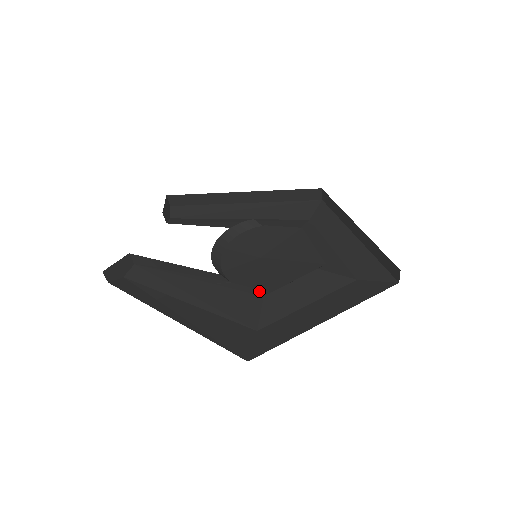
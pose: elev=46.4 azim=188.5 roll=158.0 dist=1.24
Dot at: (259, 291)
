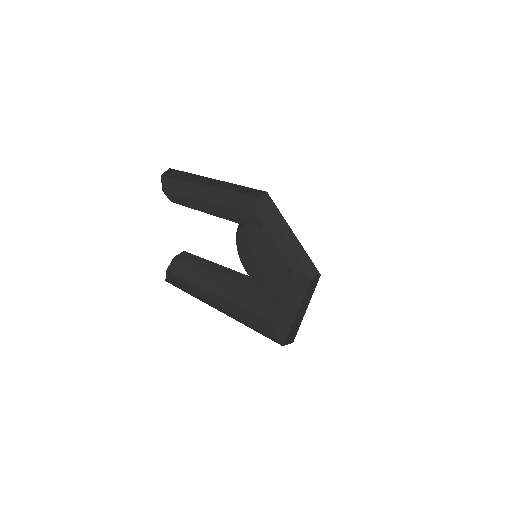
Dot at: (269, 289)
